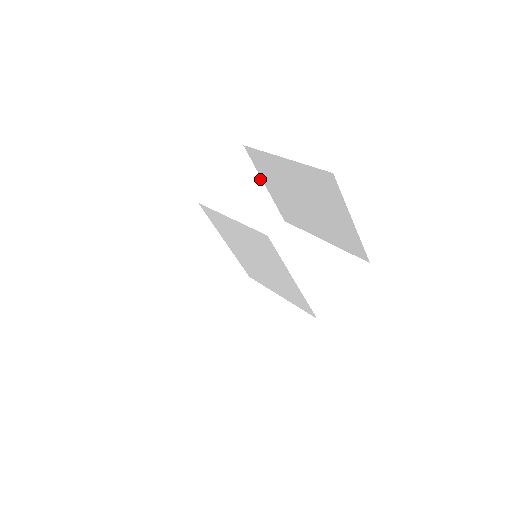
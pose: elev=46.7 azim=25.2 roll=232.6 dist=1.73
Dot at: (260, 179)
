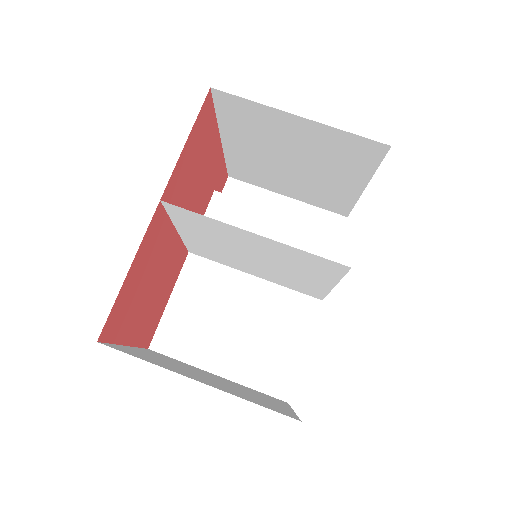
Dot at: (275, 194)
